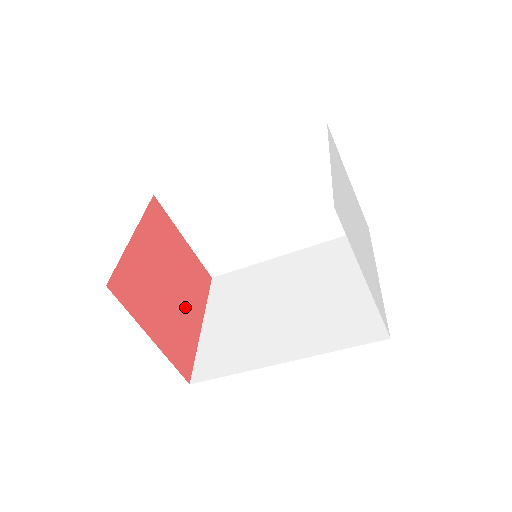
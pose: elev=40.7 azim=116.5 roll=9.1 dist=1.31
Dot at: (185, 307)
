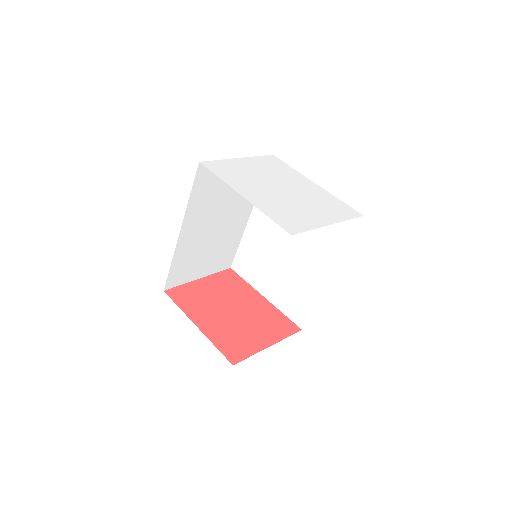
Dot at: (251, 306)
